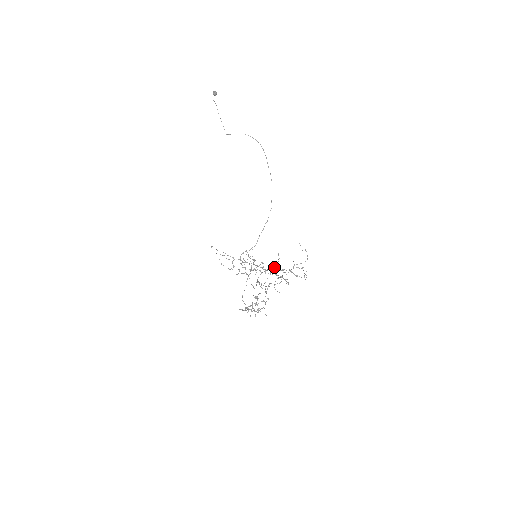
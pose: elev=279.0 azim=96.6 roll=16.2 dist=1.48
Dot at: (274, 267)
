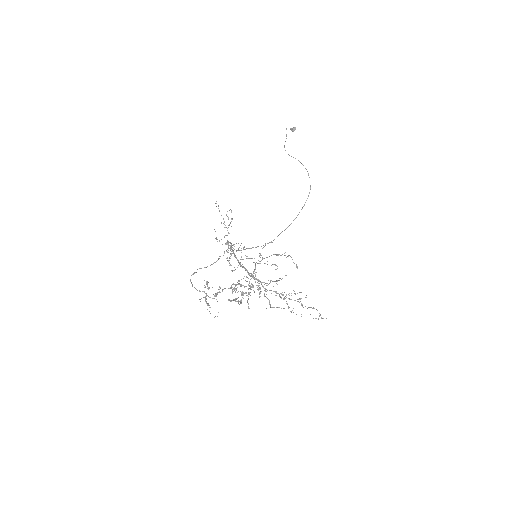
Dot at: occluded
